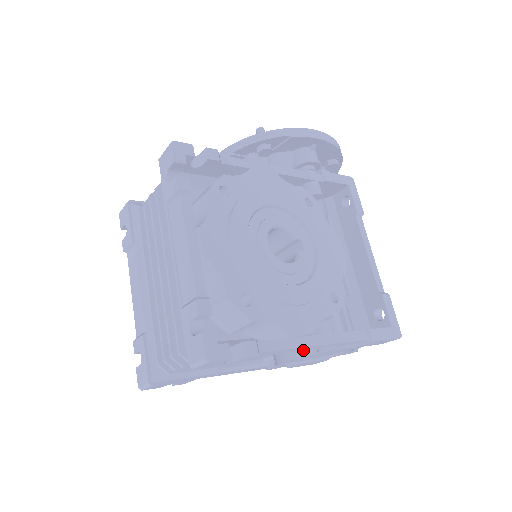
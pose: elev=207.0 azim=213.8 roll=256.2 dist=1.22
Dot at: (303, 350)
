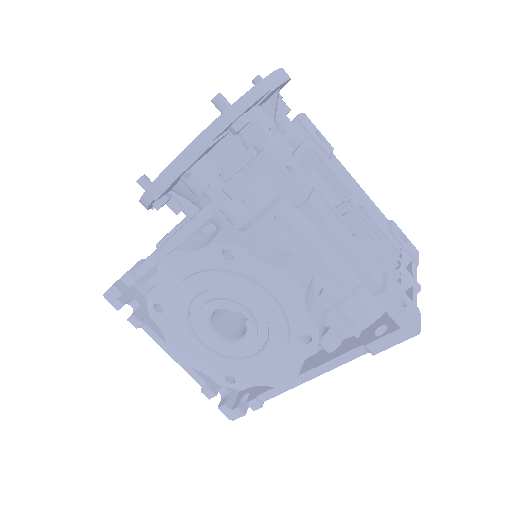
Dot at: occluded
